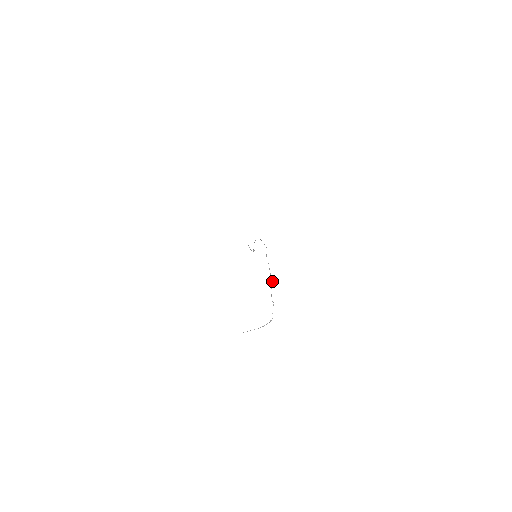
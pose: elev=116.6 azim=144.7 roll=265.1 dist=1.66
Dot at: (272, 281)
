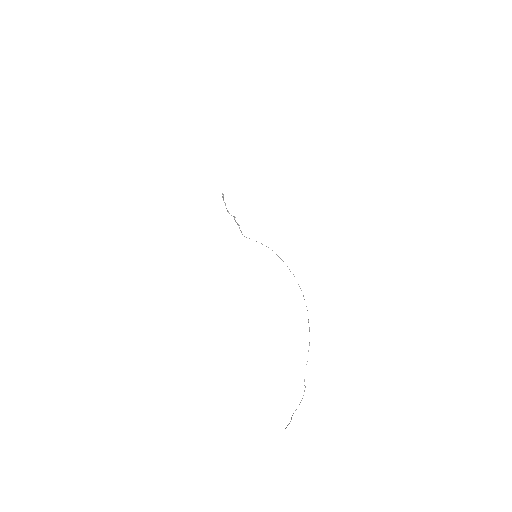
Dot at: occluded
